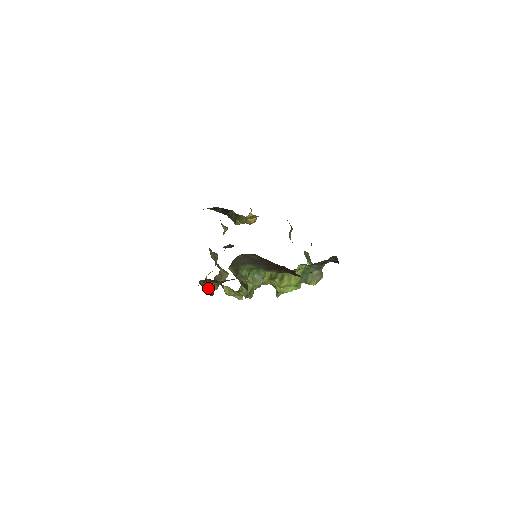
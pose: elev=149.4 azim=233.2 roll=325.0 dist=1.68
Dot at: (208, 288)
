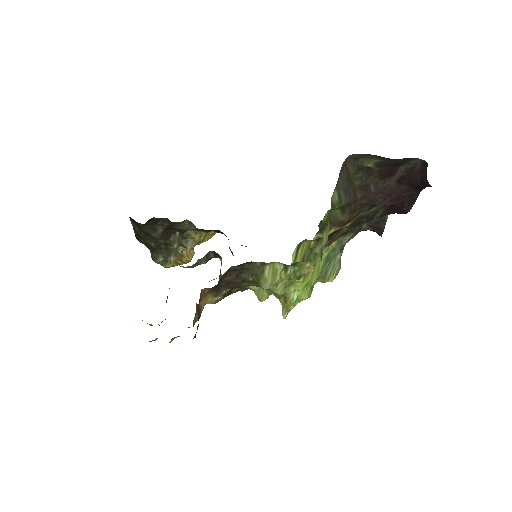
Dot at: (199, 315)
